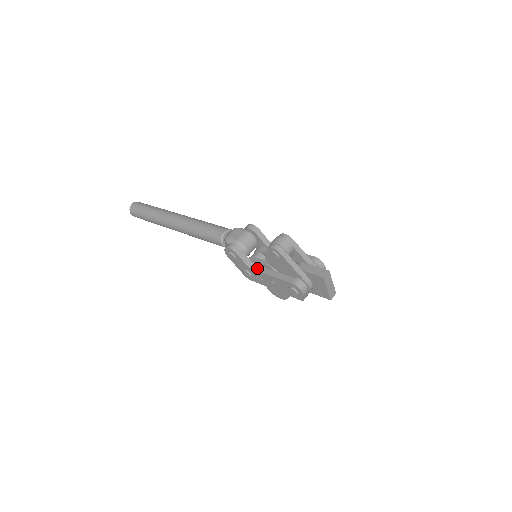
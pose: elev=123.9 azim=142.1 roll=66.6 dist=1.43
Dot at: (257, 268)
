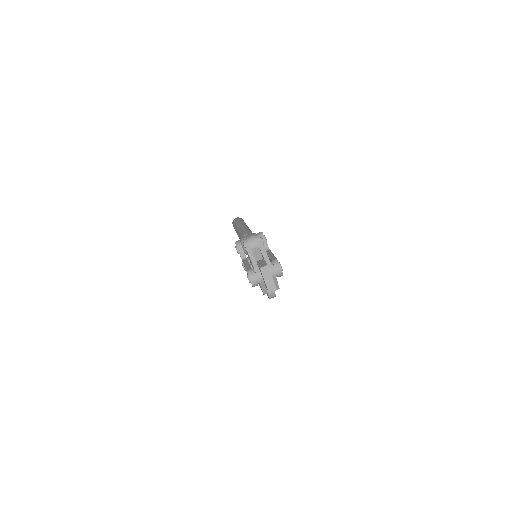
Dot at: (244, 261)
